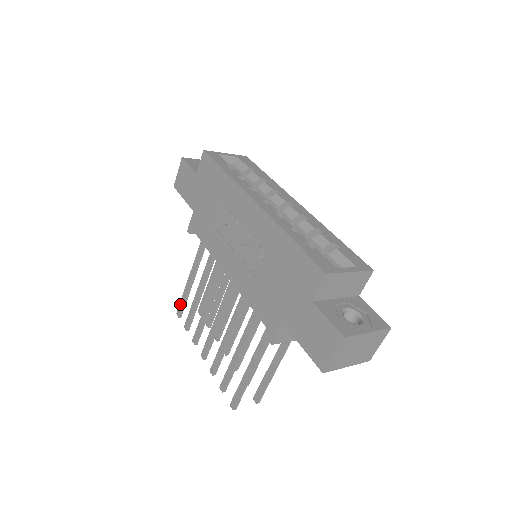
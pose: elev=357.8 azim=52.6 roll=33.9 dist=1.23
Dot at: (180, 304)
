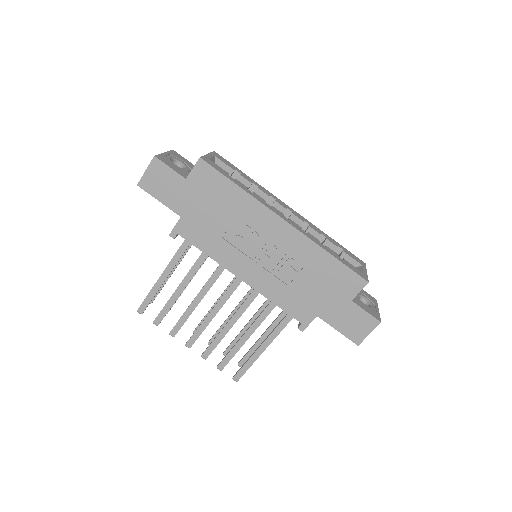
Dot at: (144, 302)
